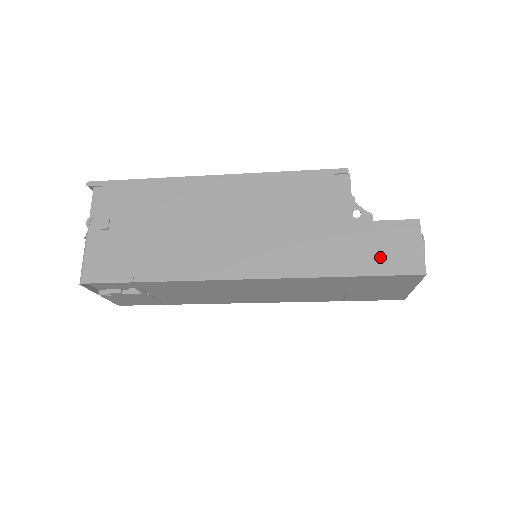
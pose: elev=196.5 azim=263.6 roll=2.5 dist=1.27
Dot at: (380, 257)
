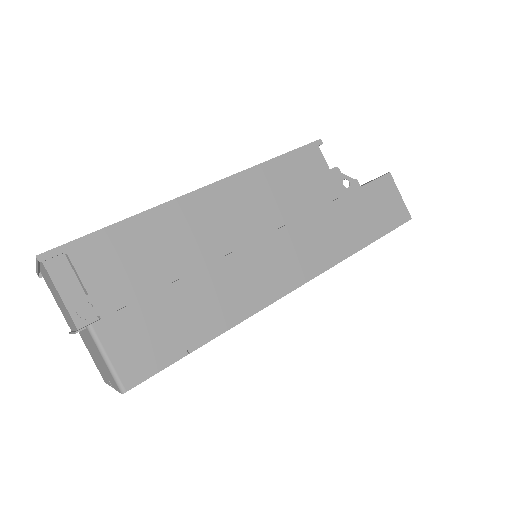
Dot at: (380, 218)
